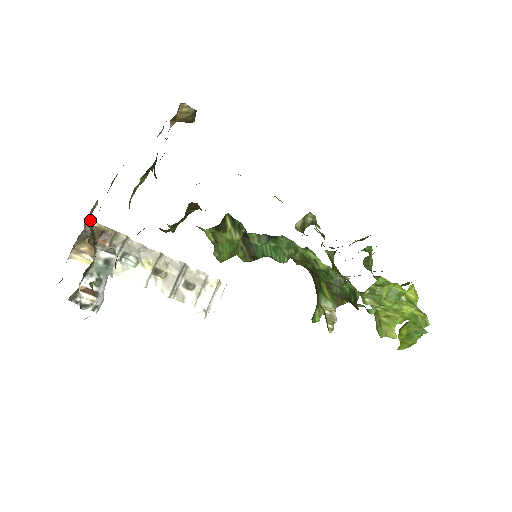
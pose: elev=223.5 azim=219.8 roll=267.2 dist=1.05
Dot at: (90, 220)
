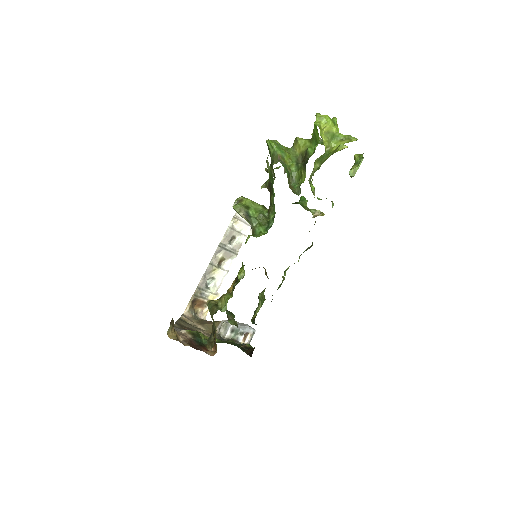
Dot at: (185, 312)
